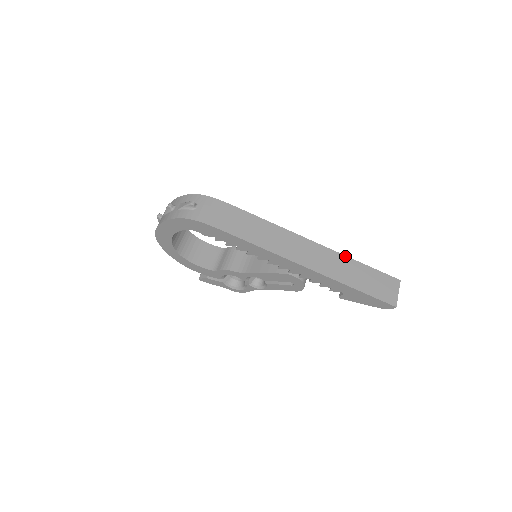
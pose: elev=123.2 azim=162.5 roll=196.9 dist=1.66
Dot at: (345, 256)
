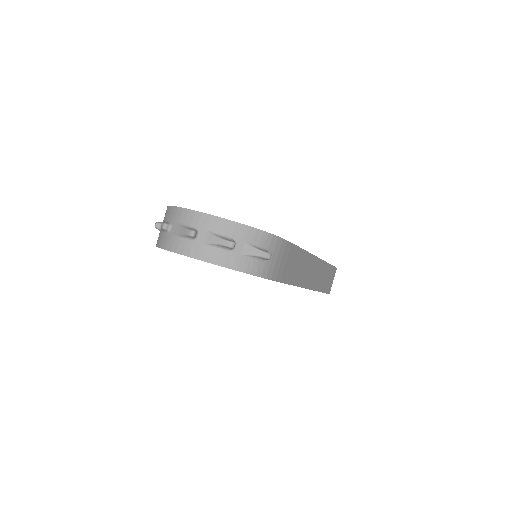
Dot at: (325, 262)
